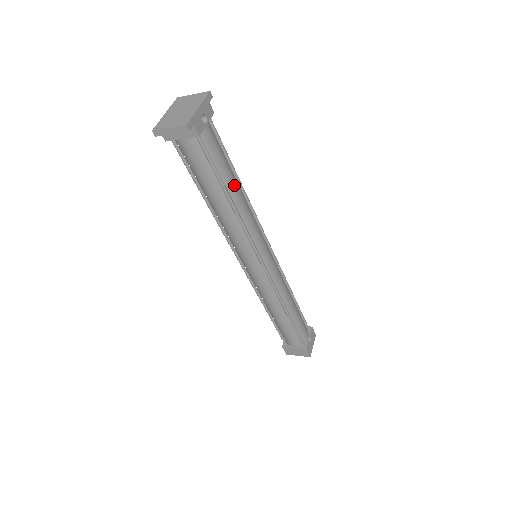
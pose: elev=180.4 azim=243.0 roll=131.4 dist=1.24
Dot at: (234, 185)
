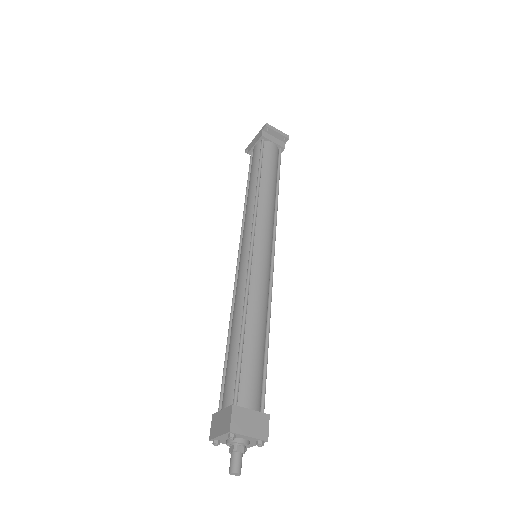
Dot at: occluded
